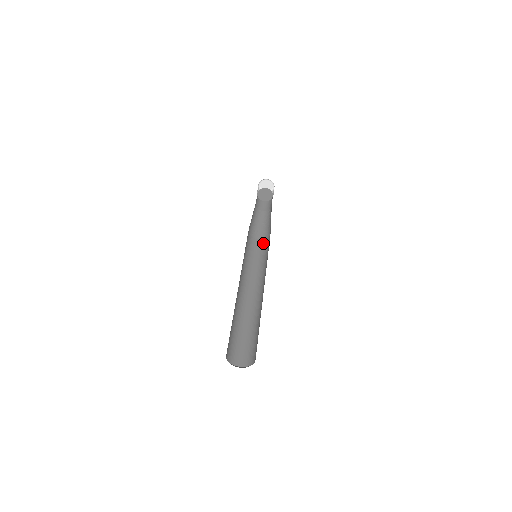
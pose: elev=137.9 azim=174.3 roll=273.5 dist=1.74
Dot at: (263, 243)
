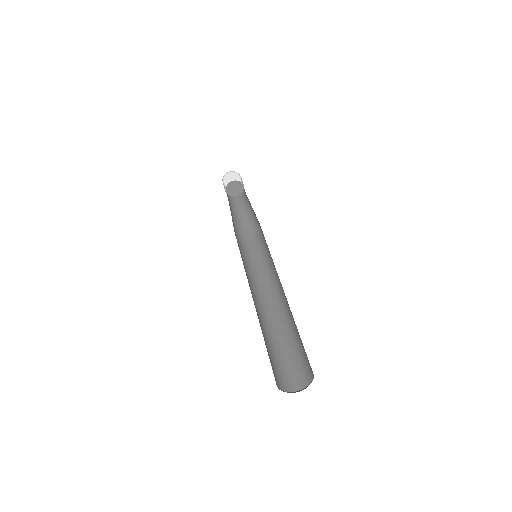
Dot at: (256, 240)
